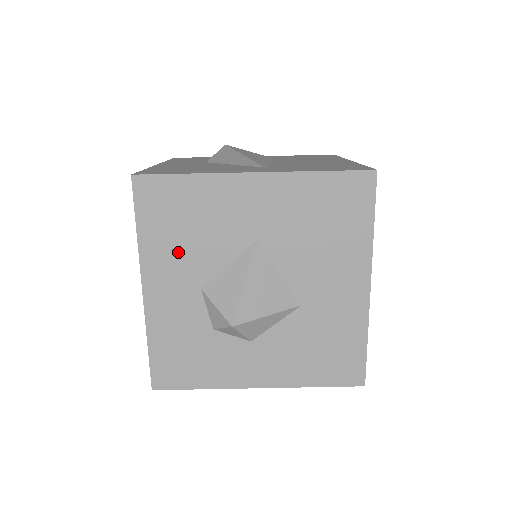
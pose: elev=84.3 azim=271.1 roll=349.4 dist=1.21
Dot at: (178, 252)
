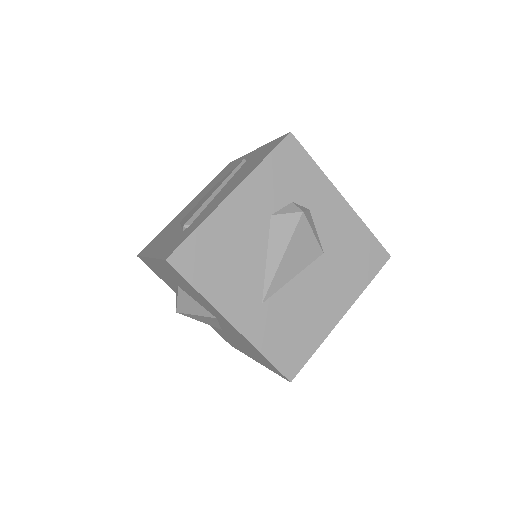
Dot at: (174, 278)
